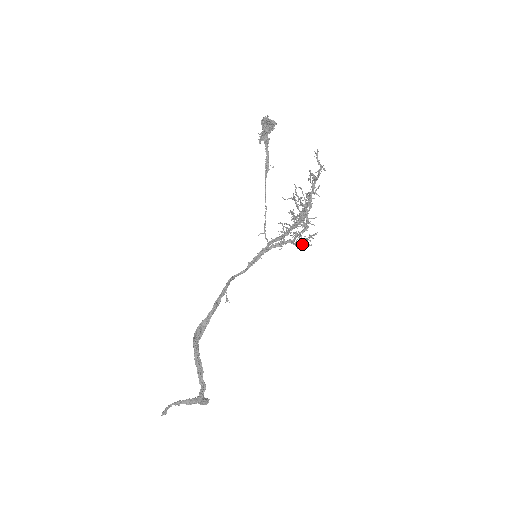
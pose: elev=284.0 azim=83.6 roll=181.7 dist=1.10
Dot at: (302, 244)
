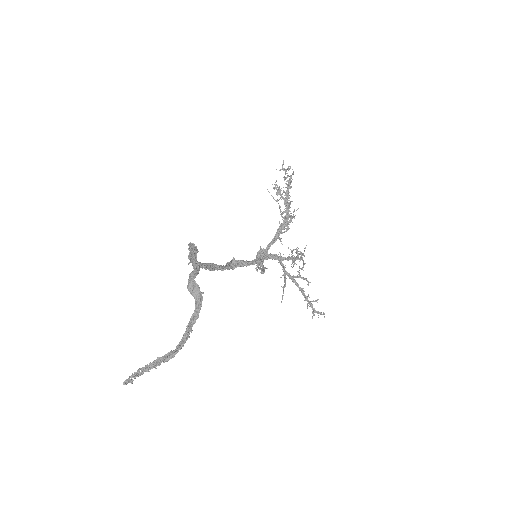
Dot at: (307, 296)
